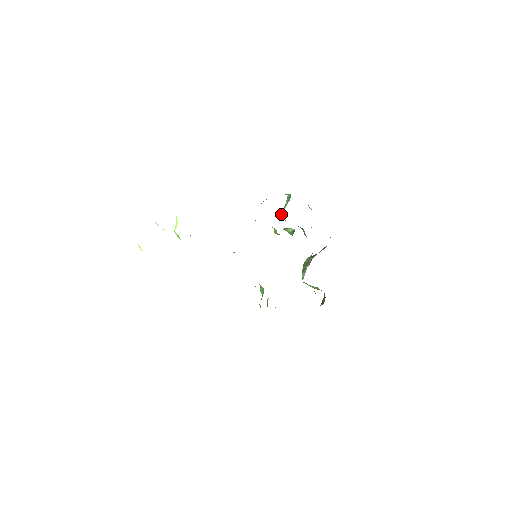
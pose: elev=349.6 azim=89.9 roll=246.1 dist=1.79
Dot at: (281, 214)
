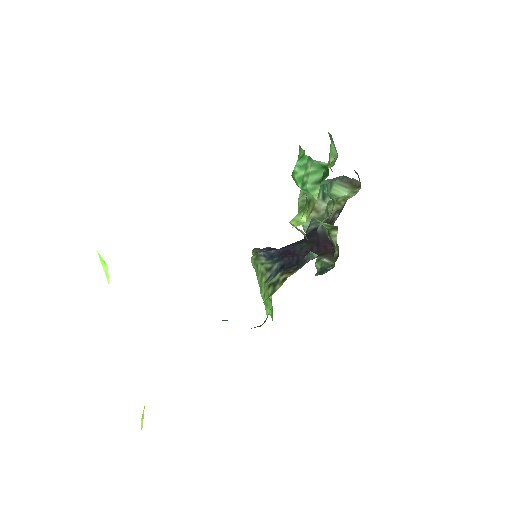
Dot at: (293, 178)
